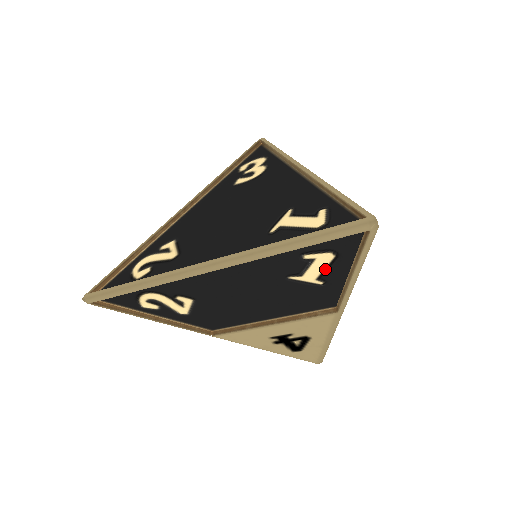
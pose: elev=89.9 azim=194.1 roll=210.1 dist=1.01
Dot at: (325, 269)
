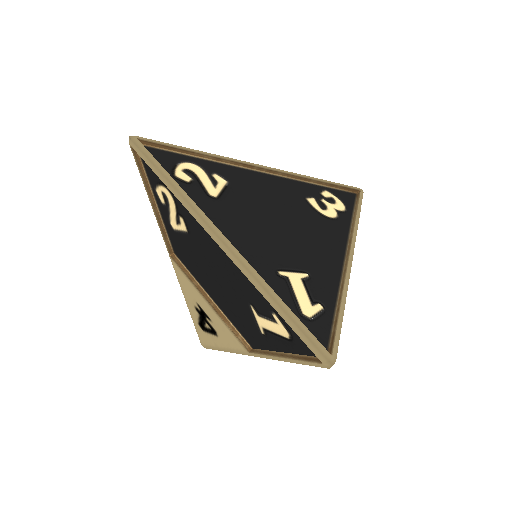
Dot at: (275, 333)
